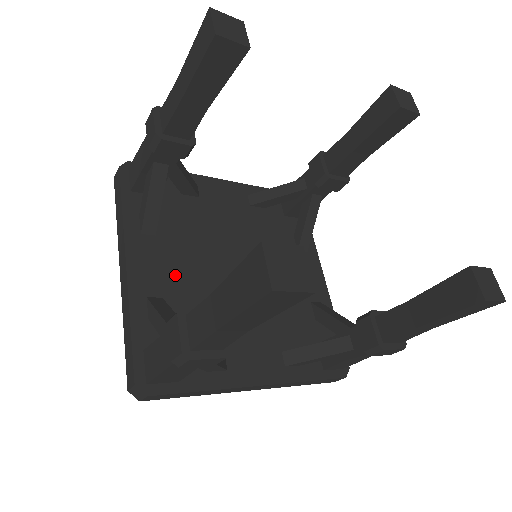
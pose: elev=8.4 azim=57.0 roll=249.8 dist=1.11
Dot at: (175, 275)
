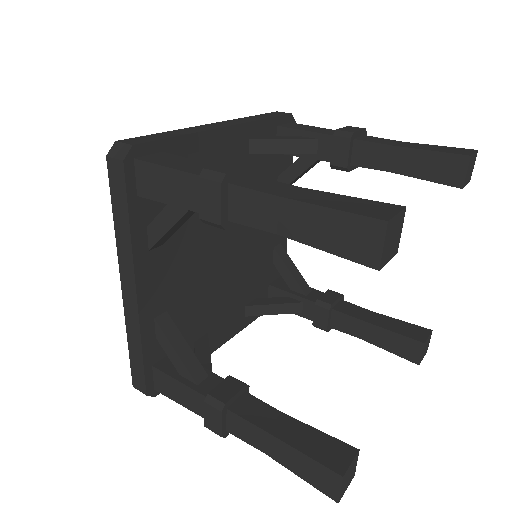
Dot at: occluded
